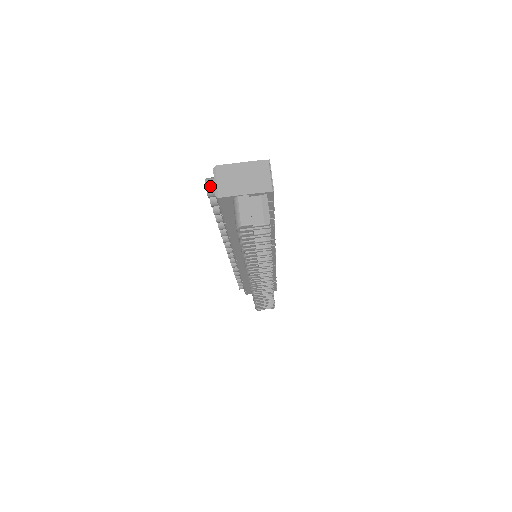
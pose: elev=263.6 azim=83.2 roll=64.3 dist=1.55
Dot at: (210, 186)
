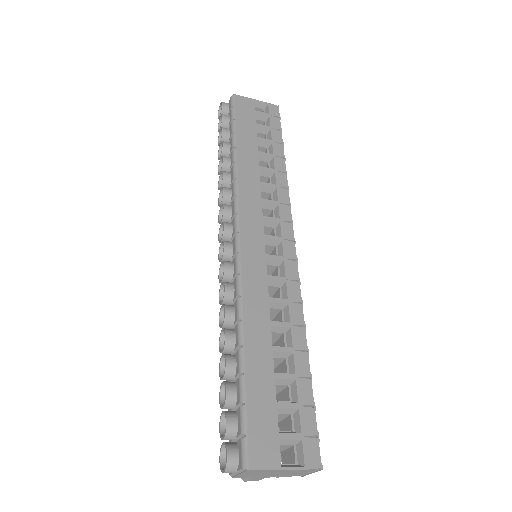
Dot at: occluded
